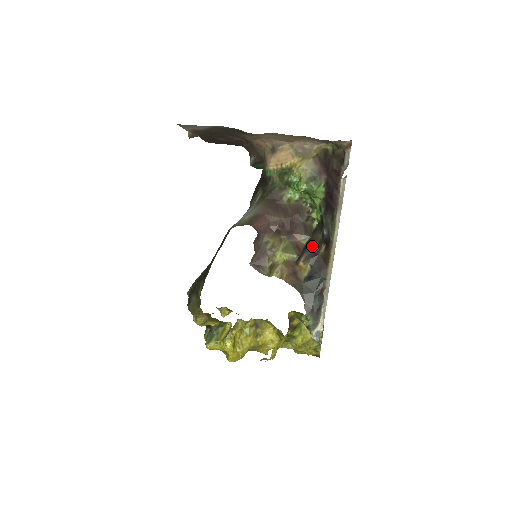
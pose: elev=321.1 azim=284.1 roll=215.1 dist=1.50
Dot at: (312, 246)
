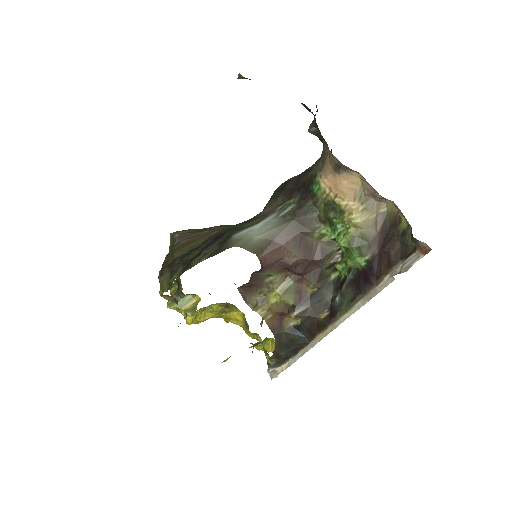
Dot at: (315, 302)
